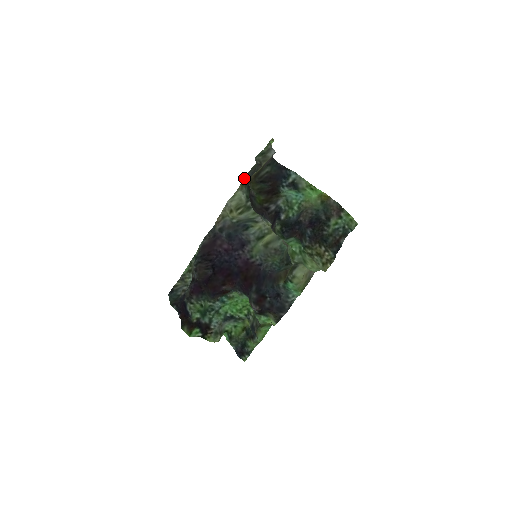
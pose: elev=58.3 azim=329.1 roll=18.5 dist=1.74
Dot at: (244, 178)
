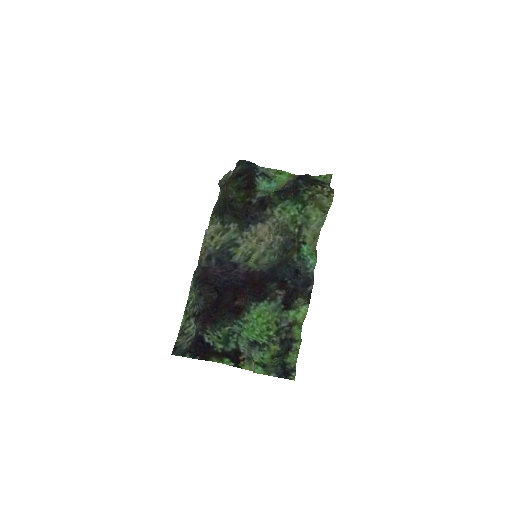
Dot at: occluded
